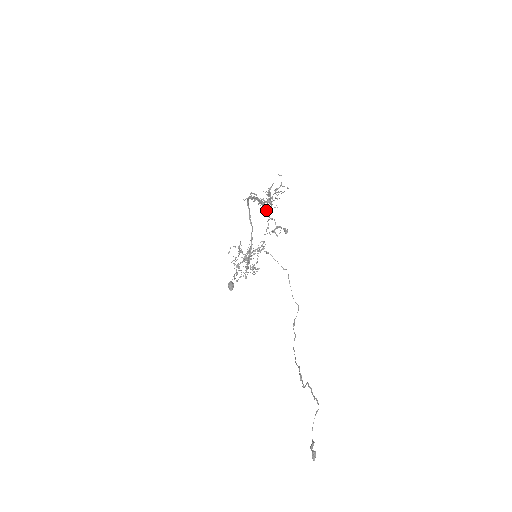
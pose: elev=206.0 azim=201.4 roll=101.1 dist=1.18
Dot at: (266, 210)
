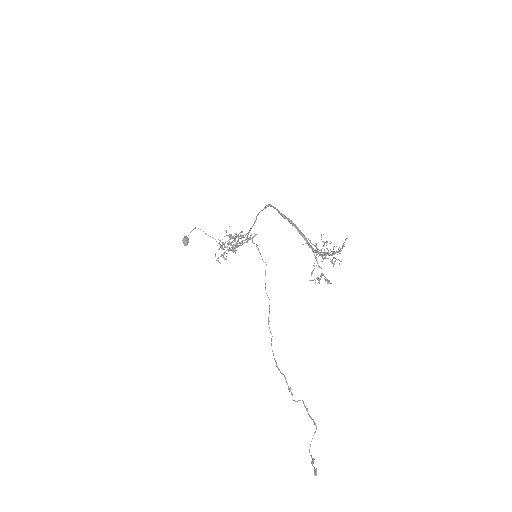
Dot at: occluded
